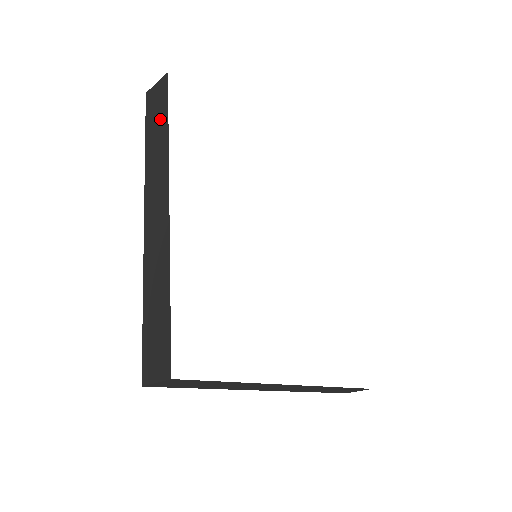
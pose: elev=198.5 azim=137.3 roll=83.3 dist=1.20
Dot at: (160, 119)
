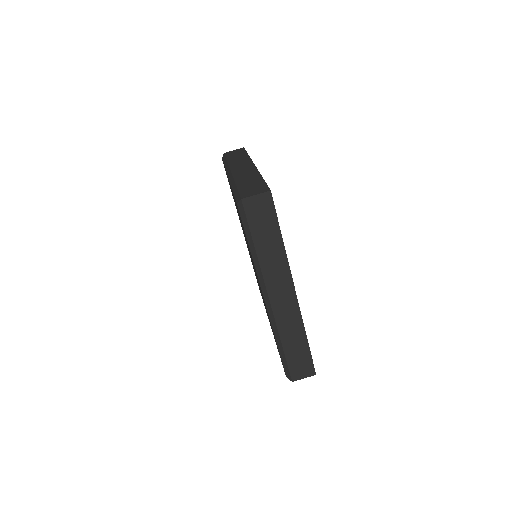
Dot at: (271, 230)
